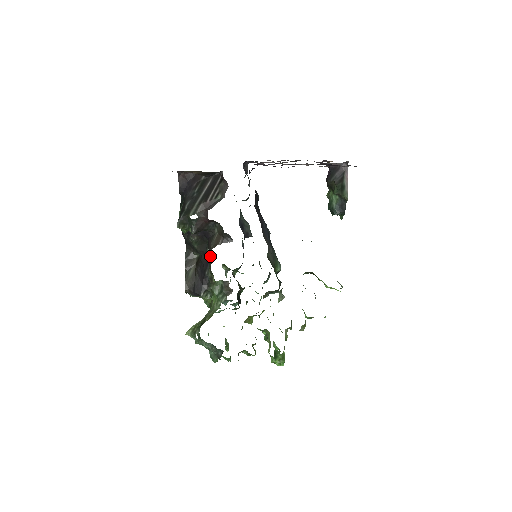
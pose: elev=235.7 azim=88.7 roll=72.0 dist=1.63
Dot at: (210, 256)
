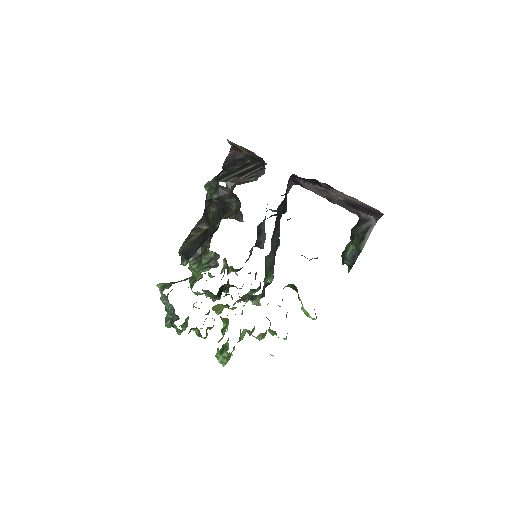
Dot at: occluded
